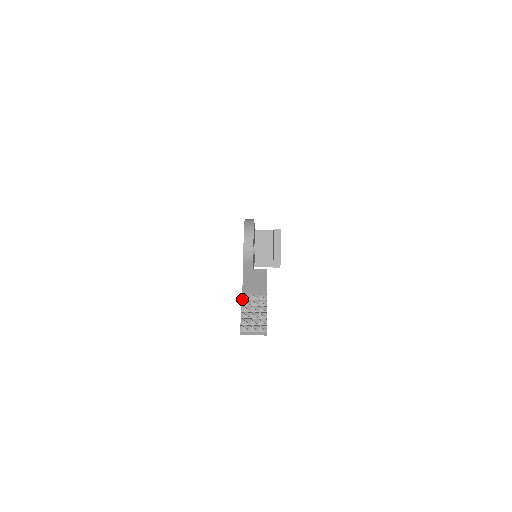
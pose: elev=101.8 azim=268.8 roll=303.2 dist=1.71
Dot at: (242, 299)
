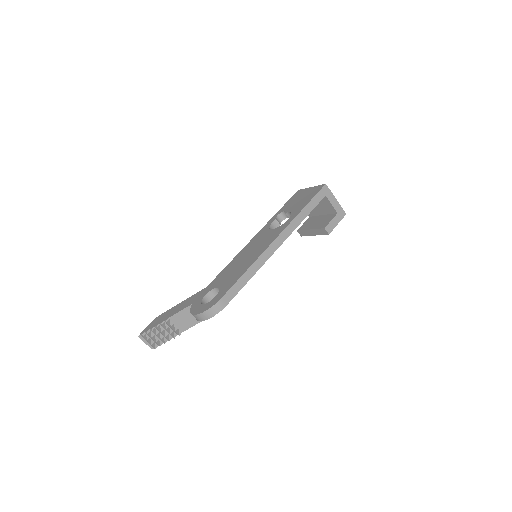
Dot at: (164, 321)
